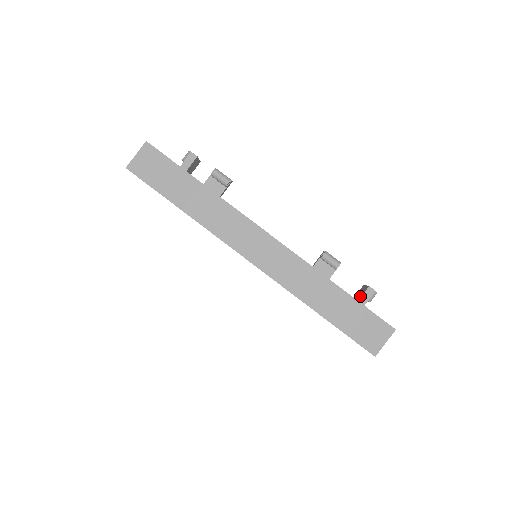
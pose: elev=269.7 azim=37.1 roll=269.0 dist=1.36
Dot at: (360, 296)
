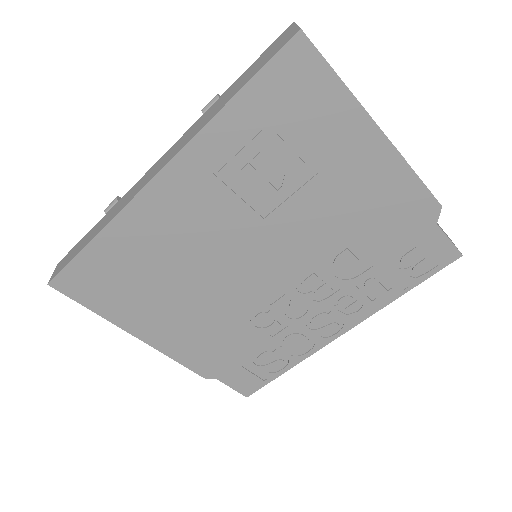
Dot at: occluded
